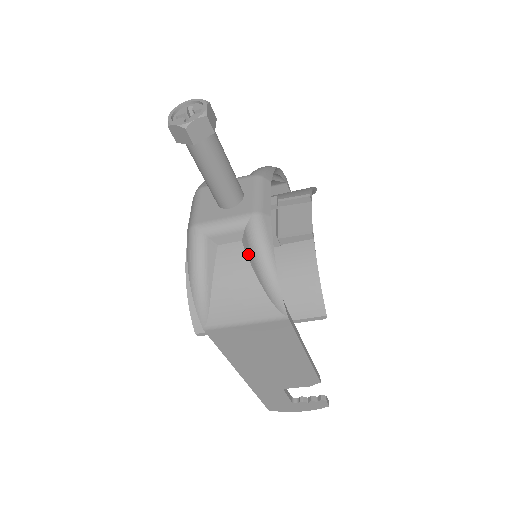
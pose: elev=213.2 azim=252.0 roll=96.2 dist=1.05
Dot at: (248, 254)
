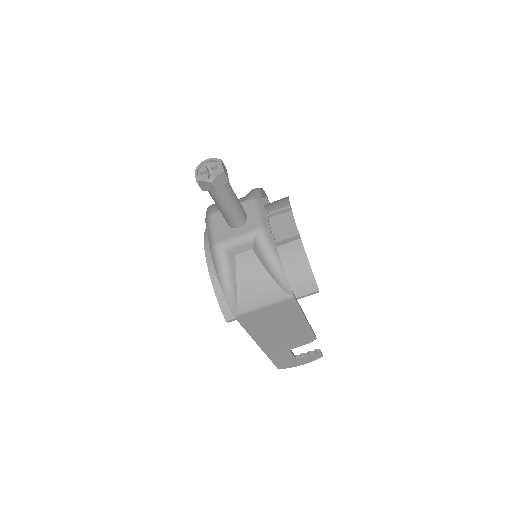
Dot at: (259, 258)
